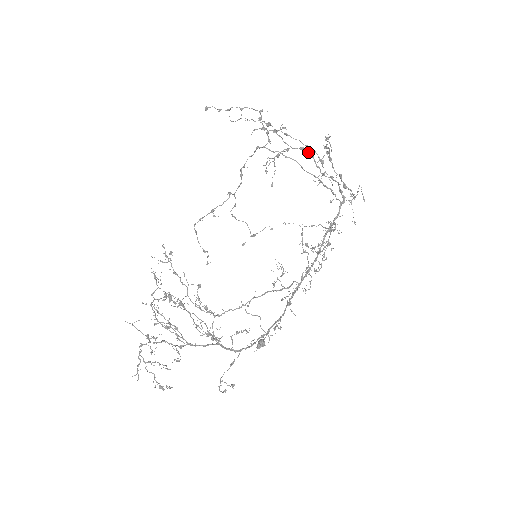
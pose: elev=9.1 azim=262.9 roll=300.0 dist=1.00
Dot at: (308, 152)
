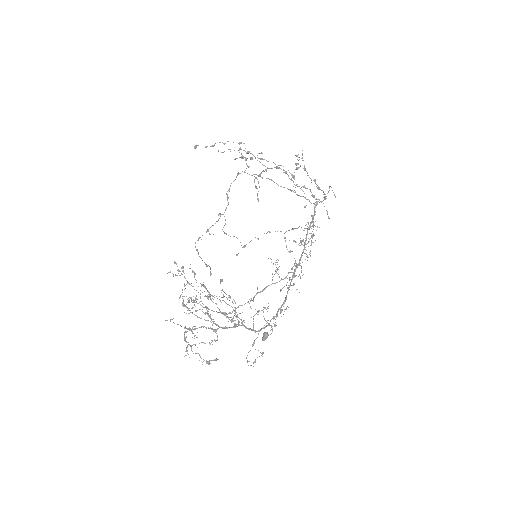
Dot at: occluded
